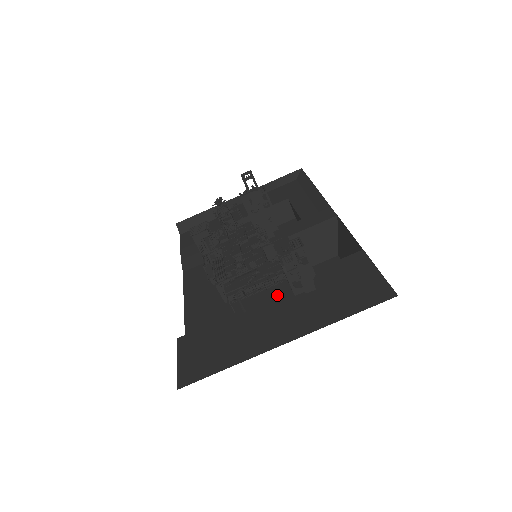
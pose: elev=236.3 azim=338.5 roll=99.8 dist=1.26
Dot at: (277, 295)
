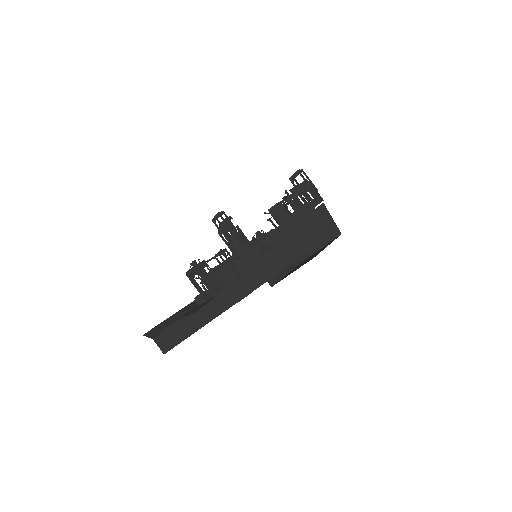
Dot at: occluded
